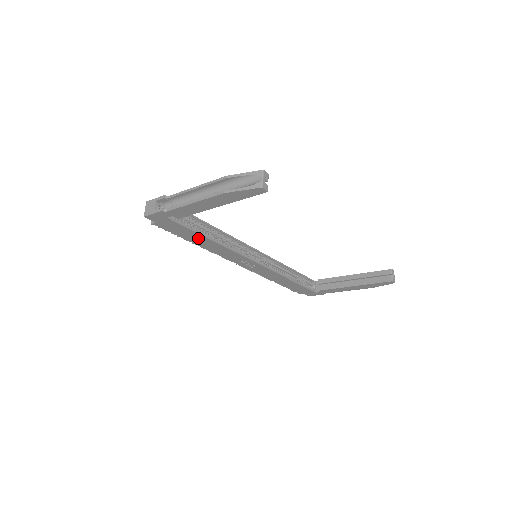
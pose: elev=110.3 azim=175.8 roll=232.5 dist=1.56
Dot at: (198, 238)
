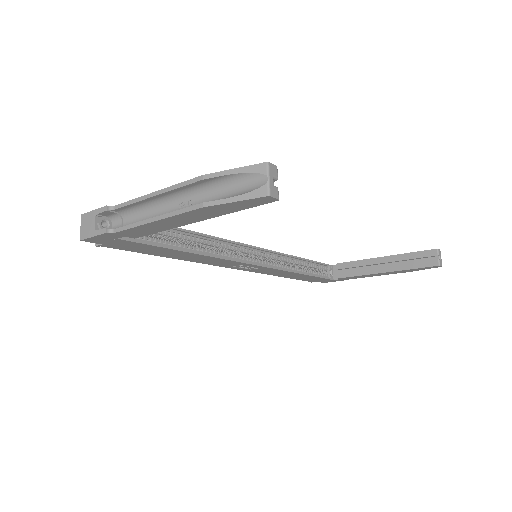
Dot at: (171, 252)
